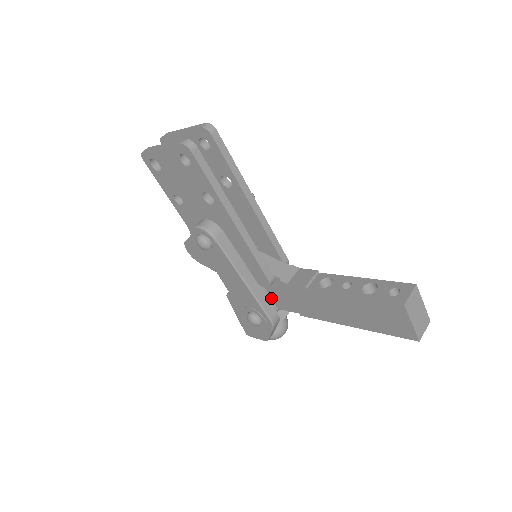
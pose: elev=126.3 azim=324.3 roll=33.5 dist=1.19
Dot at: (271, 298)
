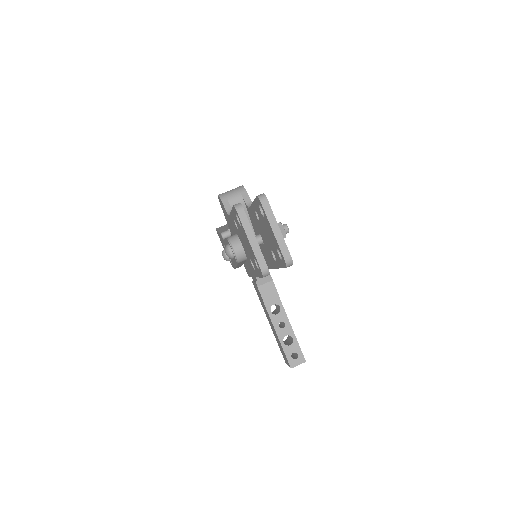
Dot at: occluded
